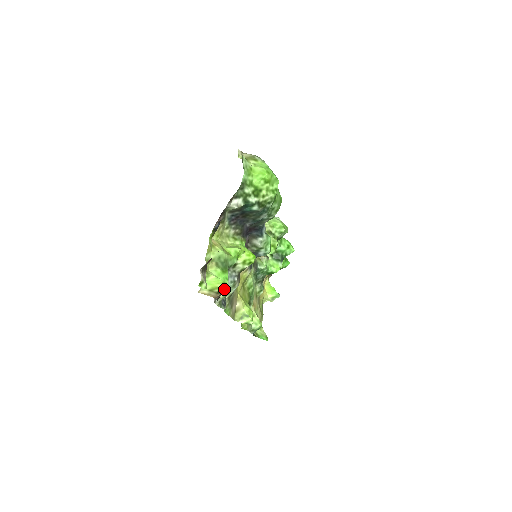
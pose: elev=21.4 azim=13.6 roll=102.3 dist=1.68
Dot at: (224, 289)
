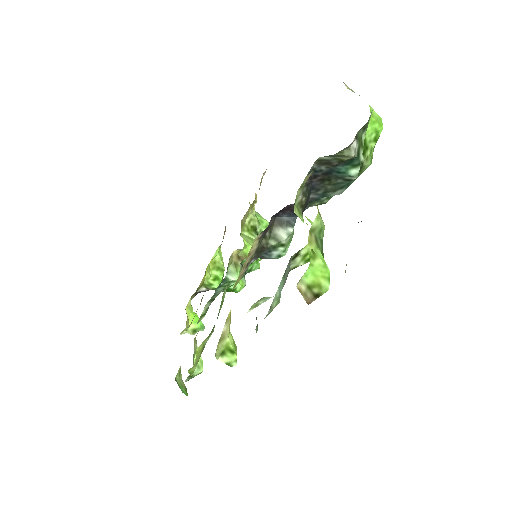
Dot at: (323, 291)
